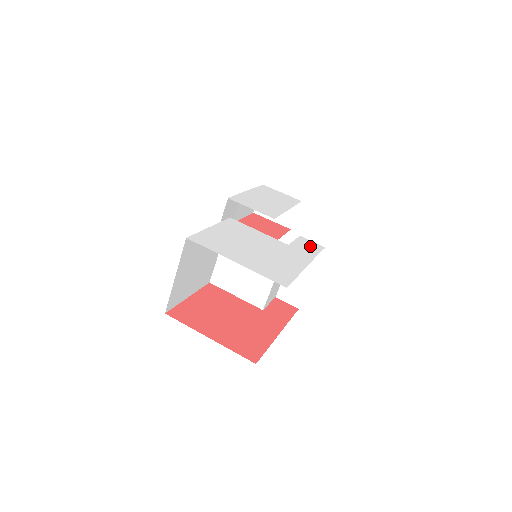
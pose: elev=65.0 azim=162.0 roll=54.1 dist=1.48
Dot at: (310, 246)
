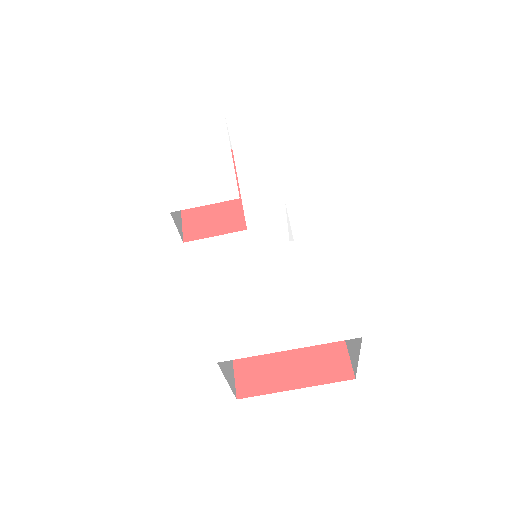
Dot at: (310, 214)
